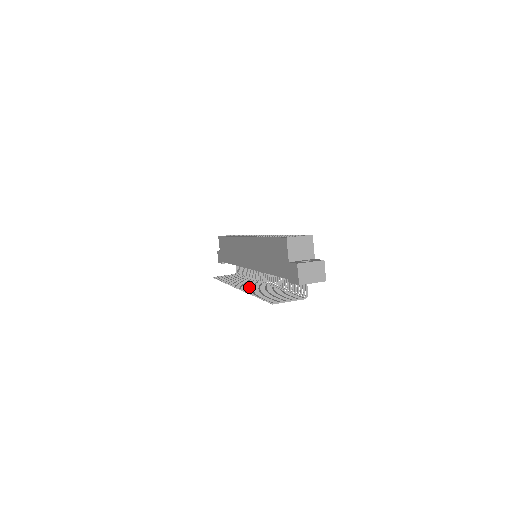
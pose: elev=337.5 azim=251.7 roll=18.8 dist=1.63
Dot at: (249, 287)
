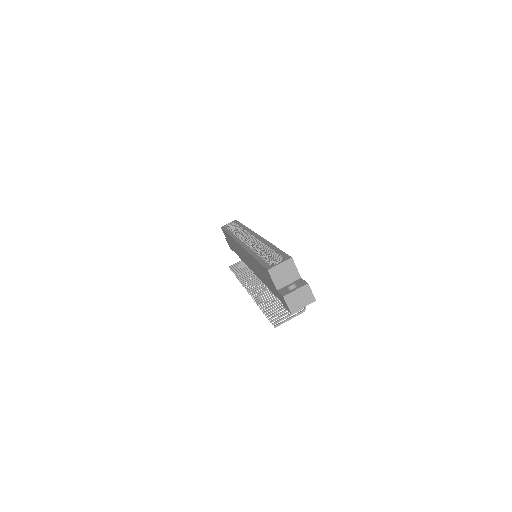
Dot at: (258, 289)
